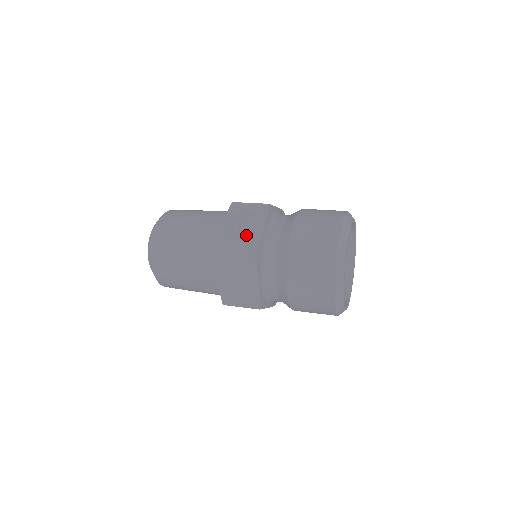
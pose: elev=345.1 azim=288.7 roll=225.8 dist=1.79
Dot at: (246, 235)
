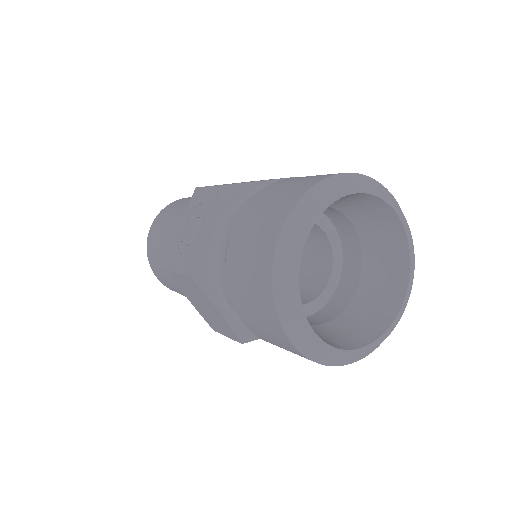
Dot at: (192, 241)
